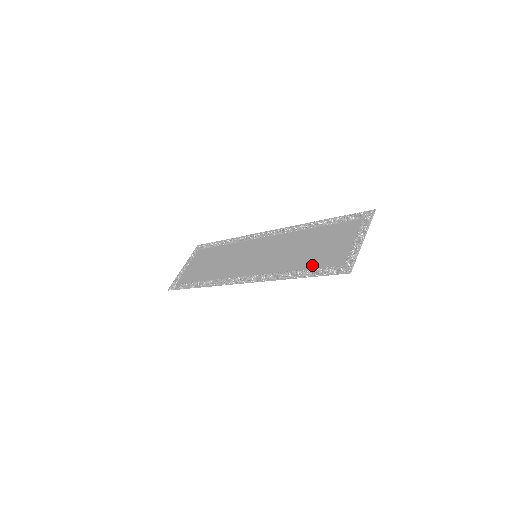
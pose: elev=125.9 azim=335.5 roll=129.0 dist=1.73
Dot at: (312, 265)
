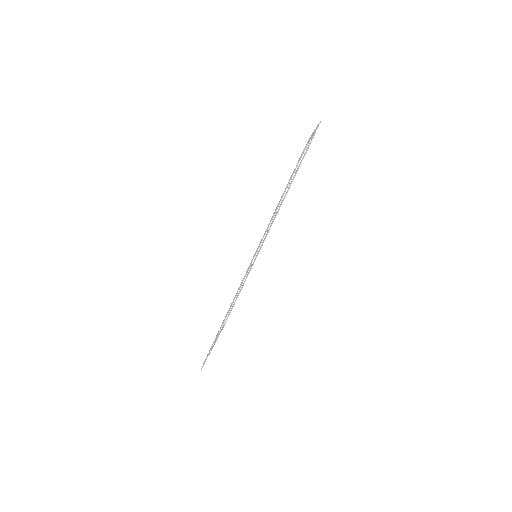
Dot at: occluded
